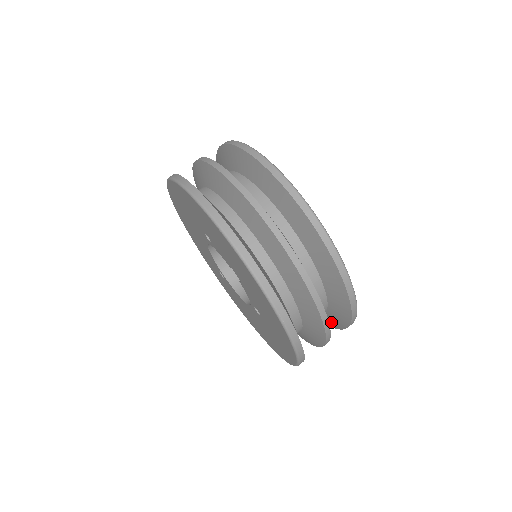
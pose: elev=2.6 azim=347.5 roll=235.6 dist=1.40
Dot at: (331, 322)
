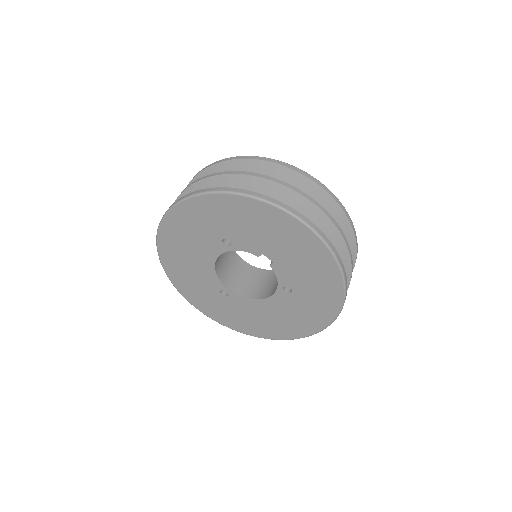
Dot at: occluded
